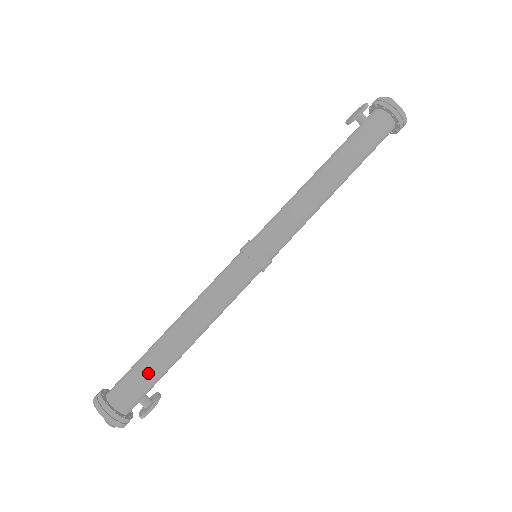
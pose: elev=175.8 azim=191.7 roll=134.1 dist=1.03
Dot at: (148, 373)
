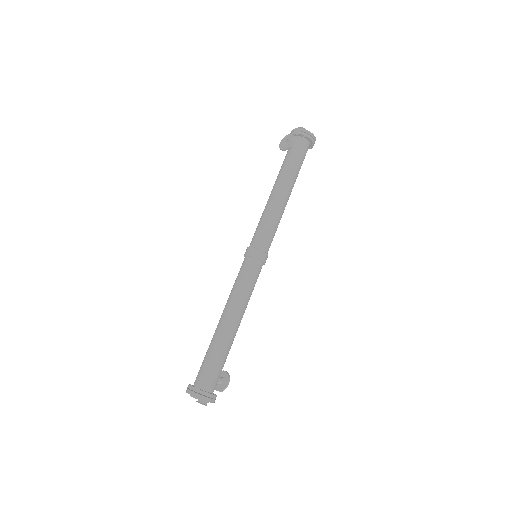
Dot at: (221, 359)
